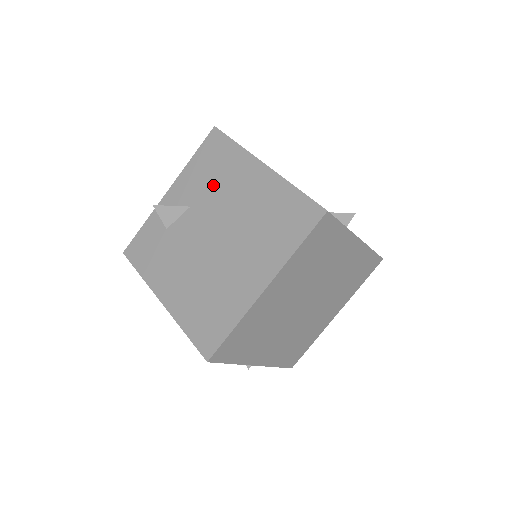
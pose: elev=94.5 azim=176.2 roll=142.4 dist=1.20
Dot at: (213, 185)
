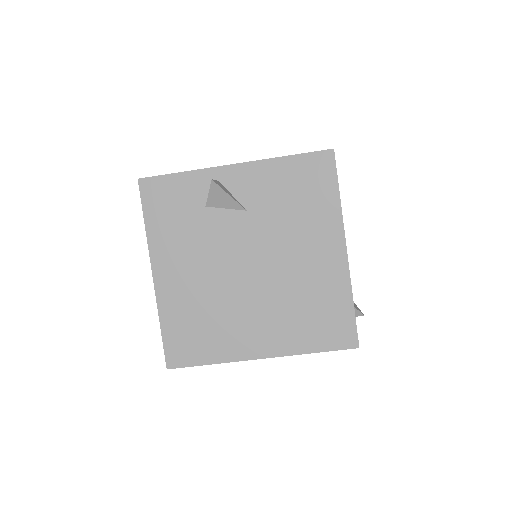
Dot at: (285, 214)
